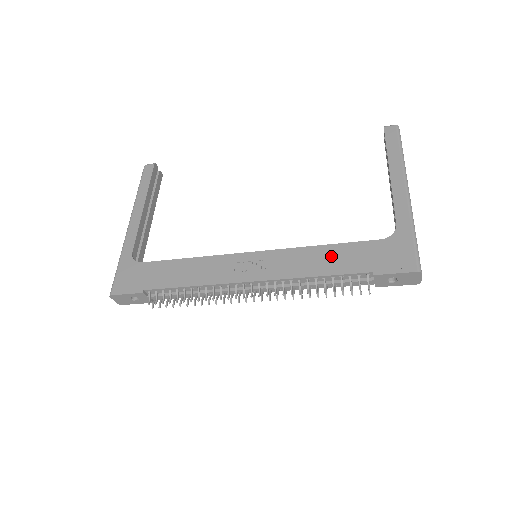
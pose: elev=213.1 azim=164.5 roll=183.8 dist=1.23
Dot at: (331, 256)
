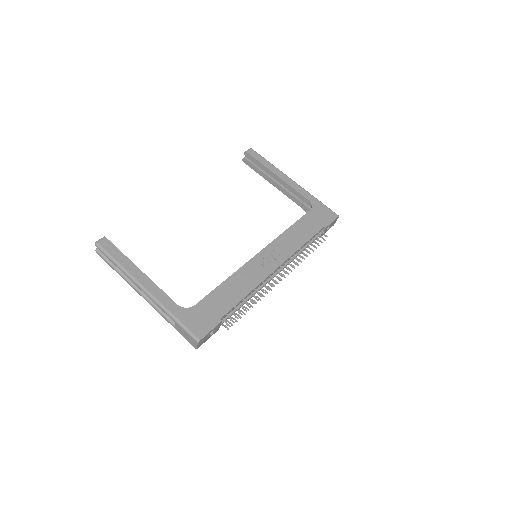
Dot at: (299, 230)
